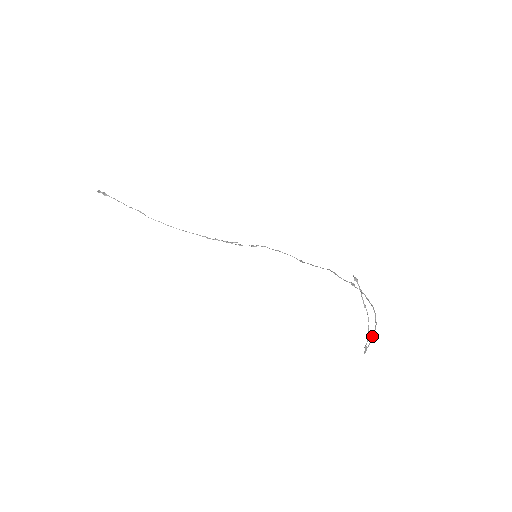
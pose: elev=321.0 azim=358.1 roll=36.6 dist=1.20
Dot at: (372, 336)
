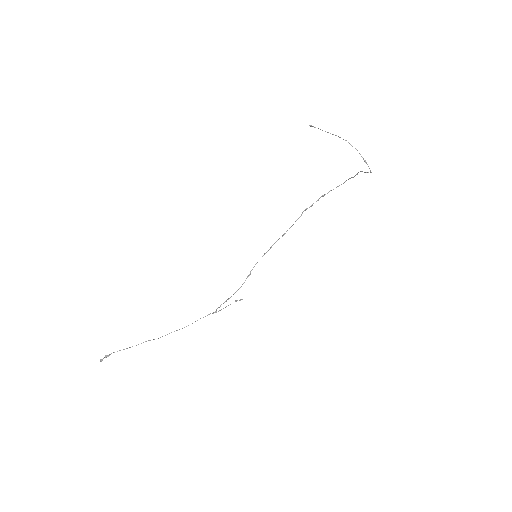
Dot at: occluded
